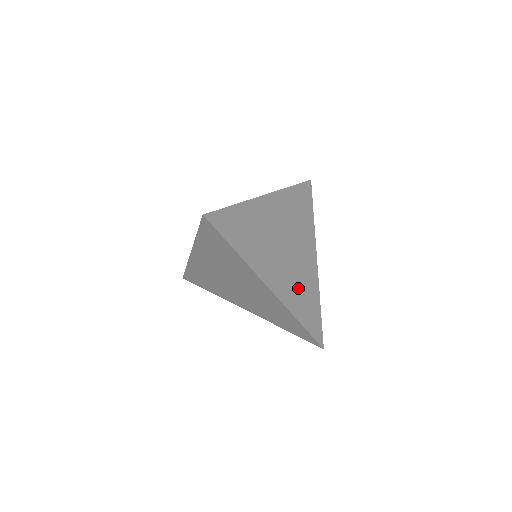
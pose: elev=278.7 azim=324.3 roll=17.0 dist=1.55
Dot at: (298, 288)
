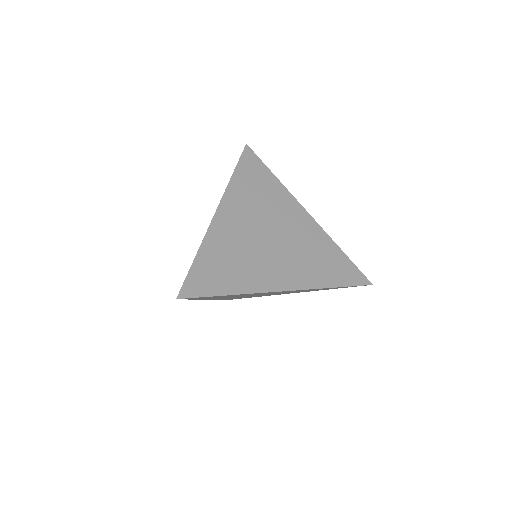
Dot at: (309, 259)
